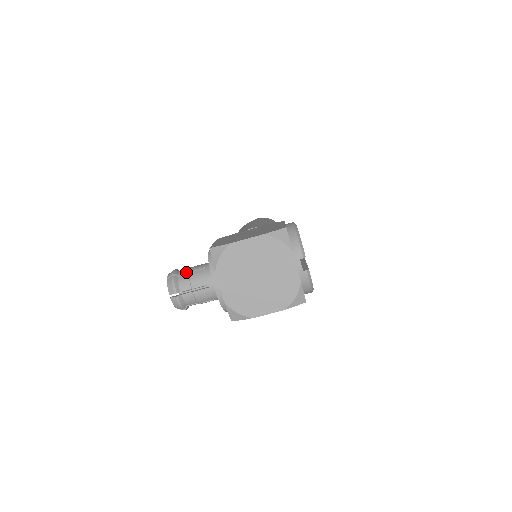
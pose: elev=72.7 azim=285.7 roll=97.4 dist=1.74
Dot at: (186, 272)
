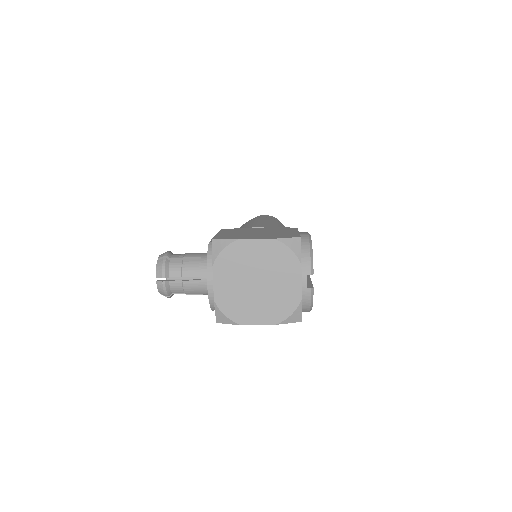
Dot at: (180, 257)
